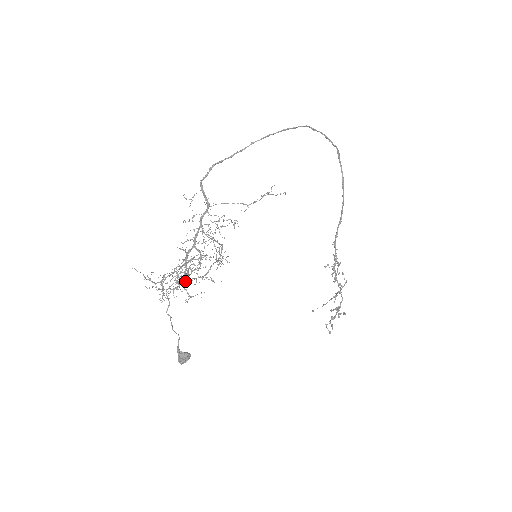
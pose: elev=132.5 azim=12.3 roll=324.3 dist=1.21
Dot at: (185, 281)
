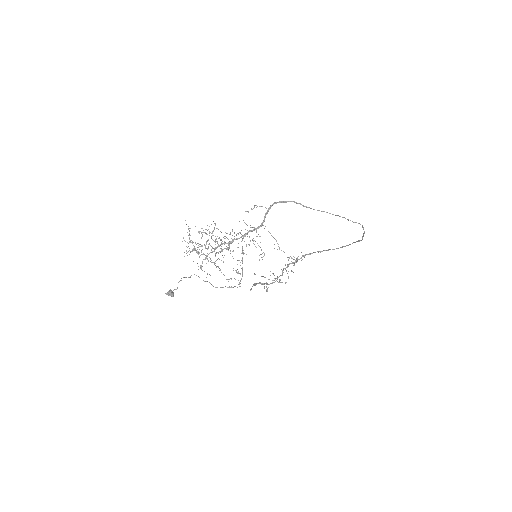
Dot at: (207, 258)
